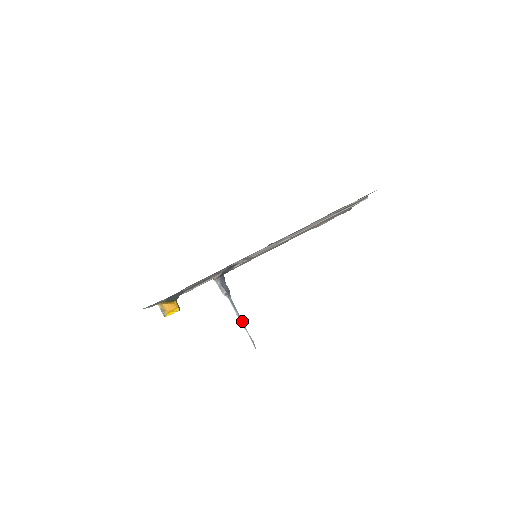
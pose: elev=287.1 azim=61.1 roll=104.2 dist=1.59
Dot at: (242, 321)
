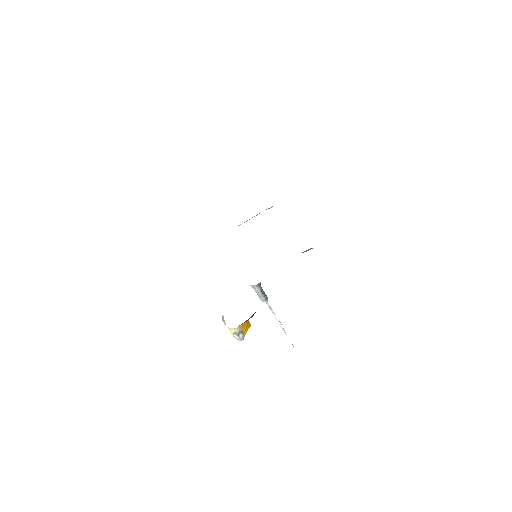
Dot at: (280, 323)
